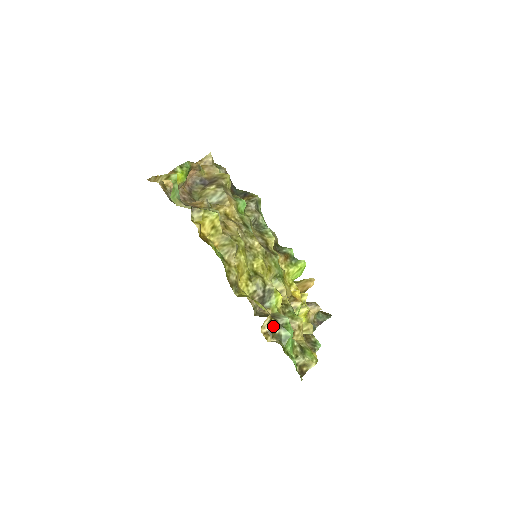
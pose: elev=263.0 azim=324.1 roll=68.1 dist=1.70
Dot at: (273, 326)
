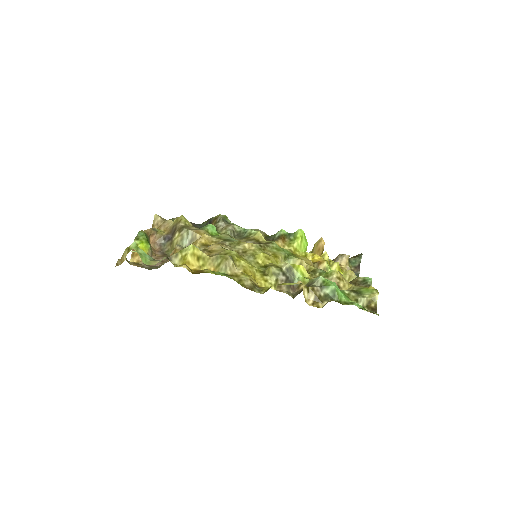
Dot at: (314, 292)
